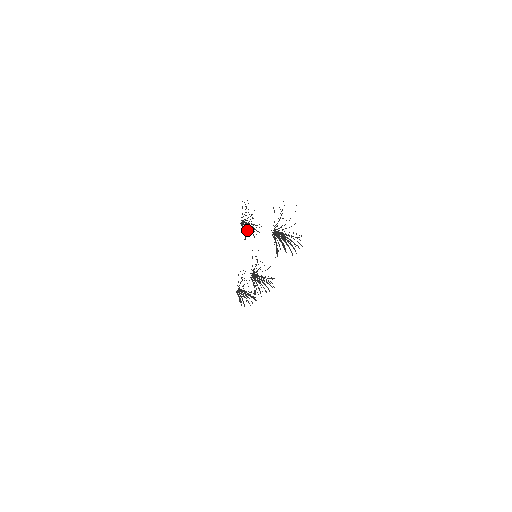
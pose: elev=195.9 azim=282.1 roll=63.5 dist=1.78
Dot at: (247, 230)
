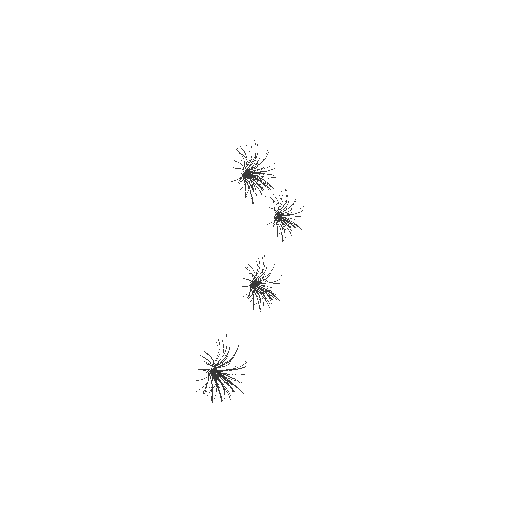
Dot at: occluded
